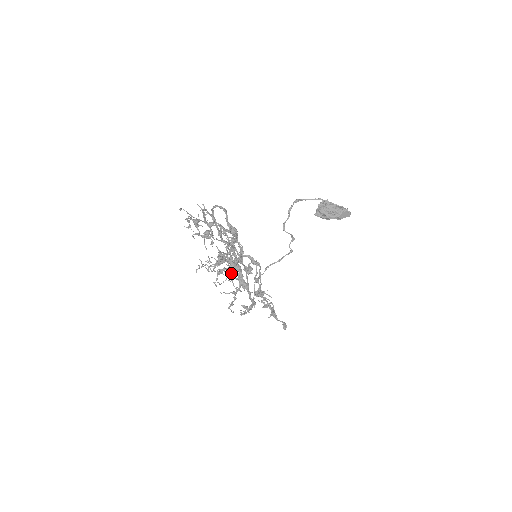
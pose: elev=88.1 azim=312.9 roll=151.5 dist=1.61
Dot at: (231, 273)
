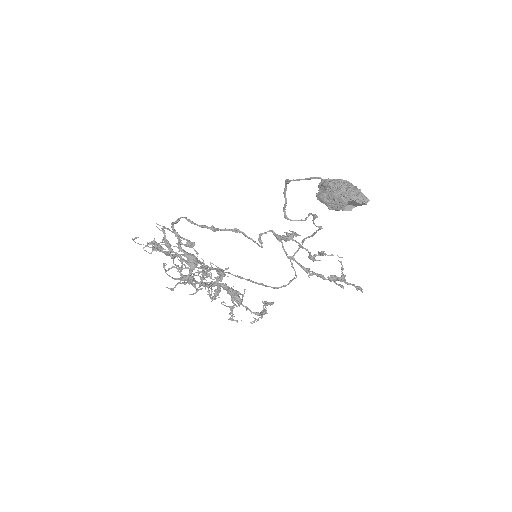
Dot at: (217, 292)
